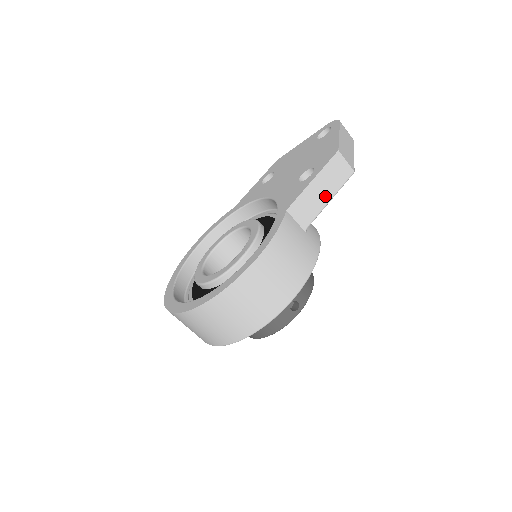
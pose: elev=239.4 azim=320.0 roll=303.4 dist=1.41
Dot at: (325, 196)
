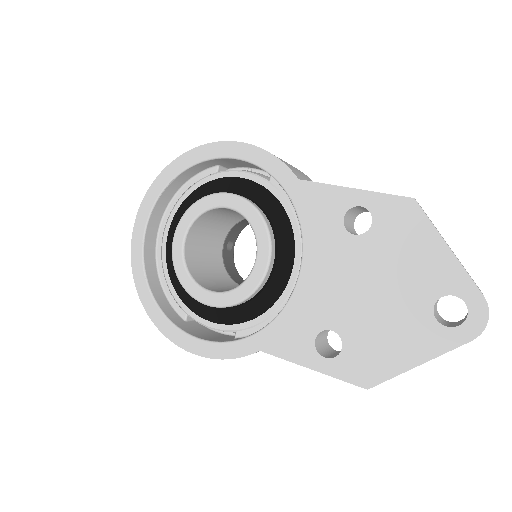
Dot at: occluded
